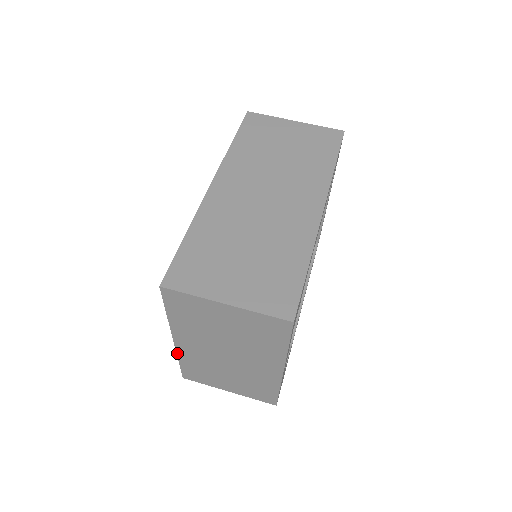
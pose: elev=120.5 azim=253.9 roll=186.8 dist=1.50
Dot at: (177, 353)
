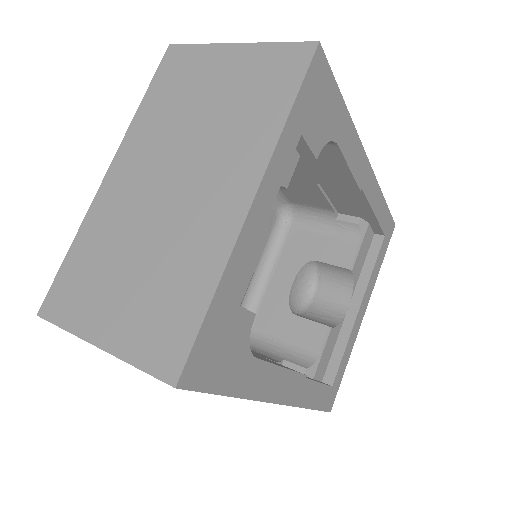
Dot at: (87, 213)
